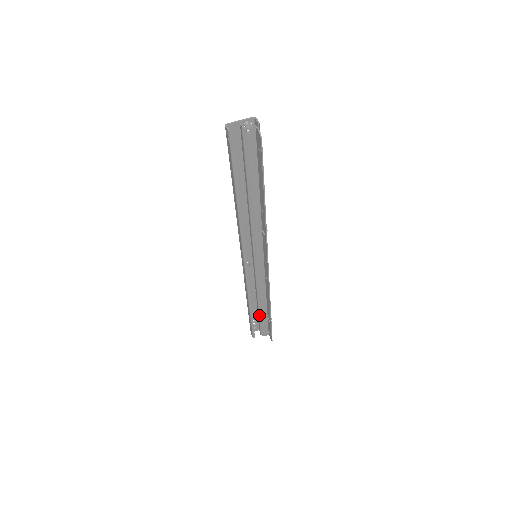
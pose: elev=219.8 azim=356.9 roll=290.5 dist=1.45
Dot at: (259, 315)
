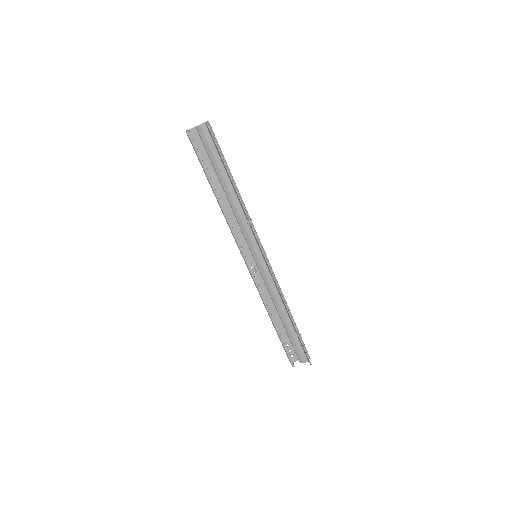
Dot at: (287, 333)
